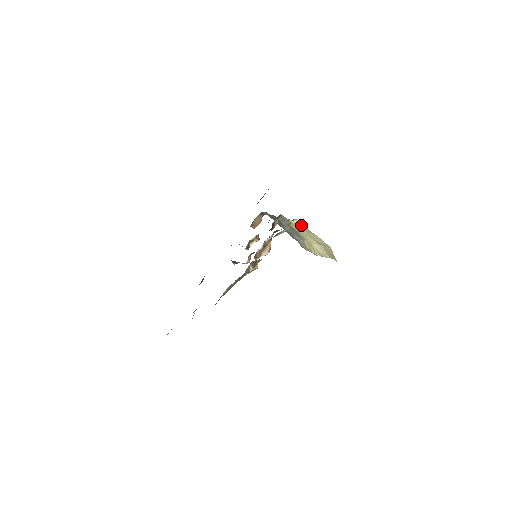
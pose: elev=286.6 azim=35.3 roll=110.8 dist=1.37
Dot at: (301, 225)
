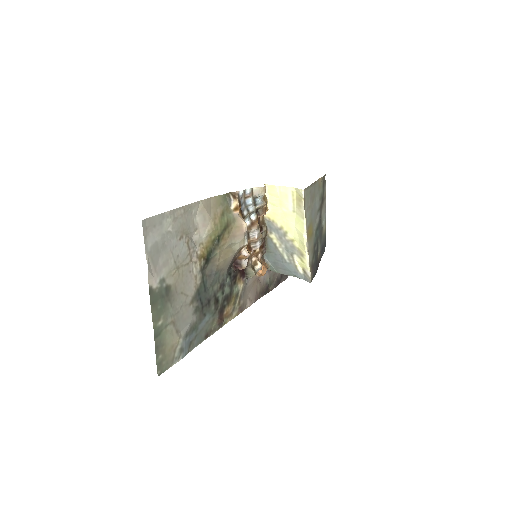
Dot at: (273, 198)
